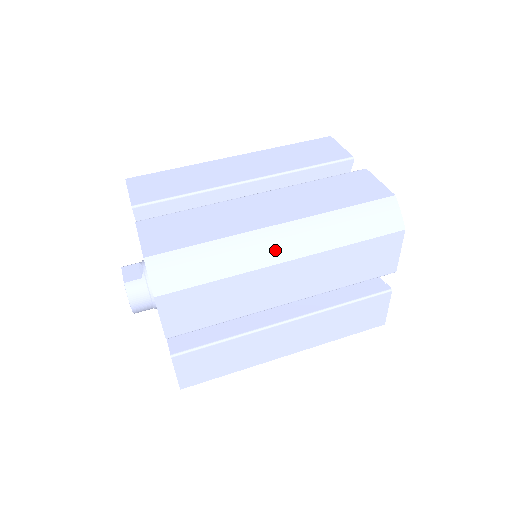
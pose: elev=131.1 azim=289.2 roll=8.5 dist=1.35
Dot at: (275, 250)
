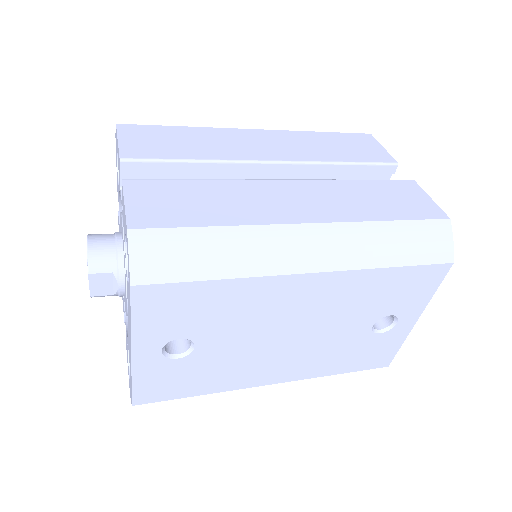
Dot at: occluded
